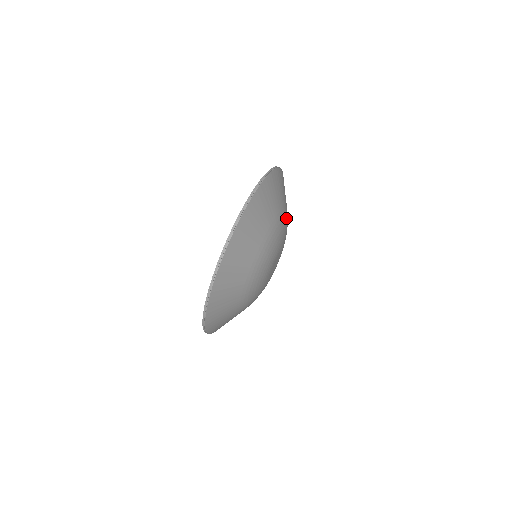
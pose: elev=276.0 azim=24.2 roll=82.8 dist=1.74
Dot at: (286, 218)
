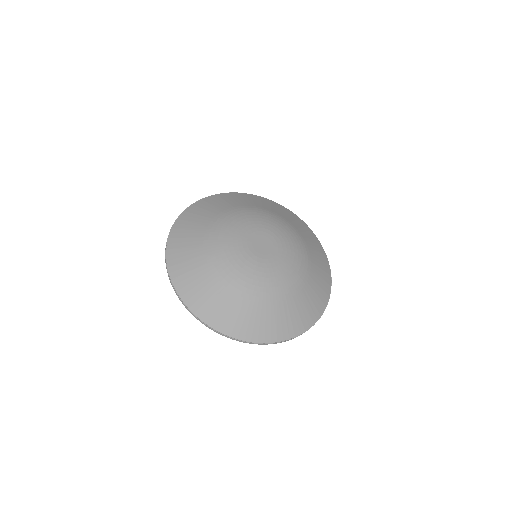
Dot at: (288, 227)
